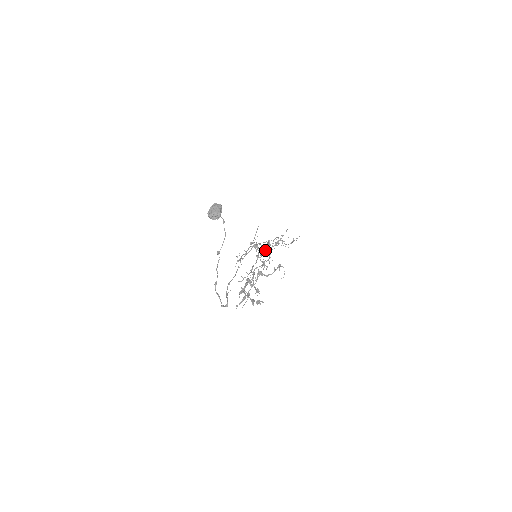
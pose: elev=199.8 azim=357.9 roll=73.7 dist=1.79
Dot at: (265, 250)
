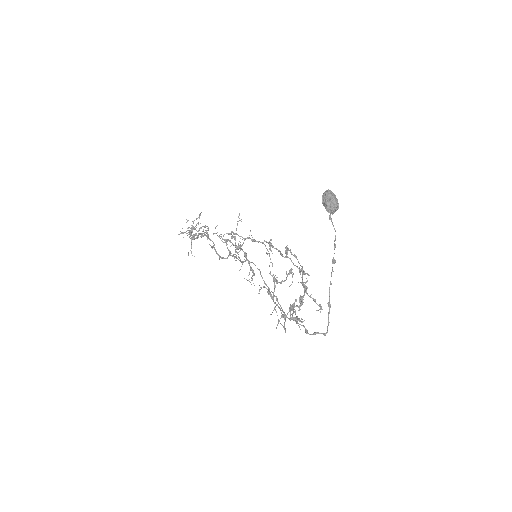
Dot at: (279, 250)
